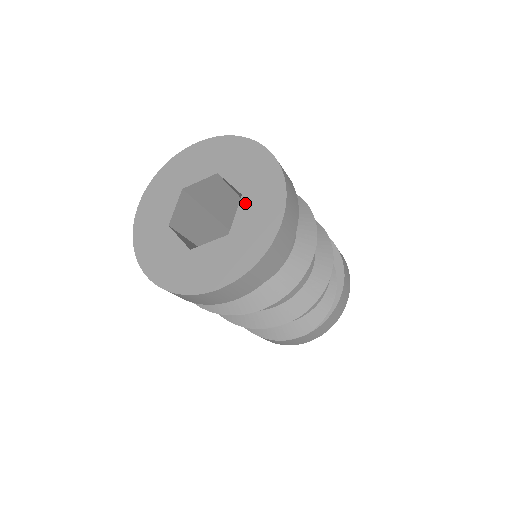
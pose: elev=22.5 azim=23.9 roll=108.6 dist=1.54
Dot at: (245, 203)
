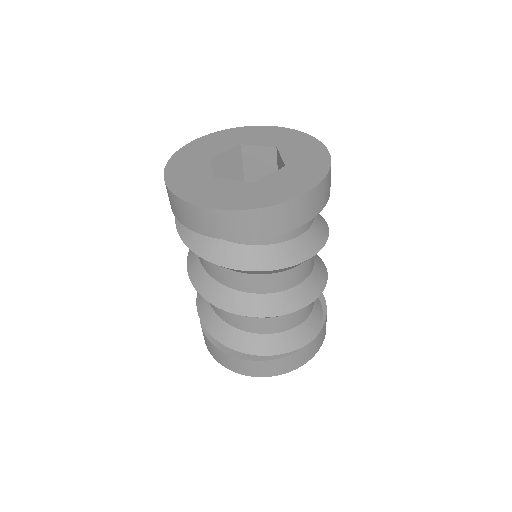
Dot at: (284, 150)
